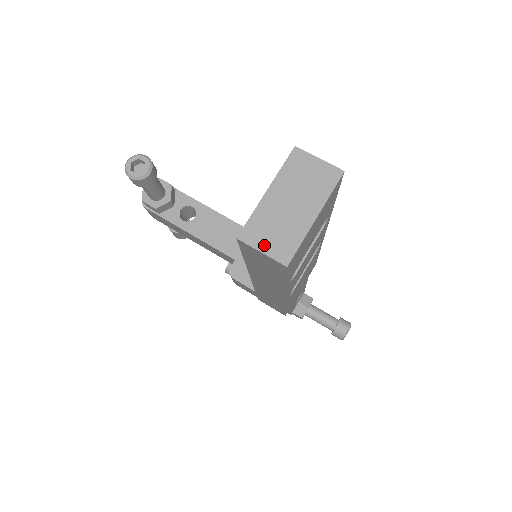
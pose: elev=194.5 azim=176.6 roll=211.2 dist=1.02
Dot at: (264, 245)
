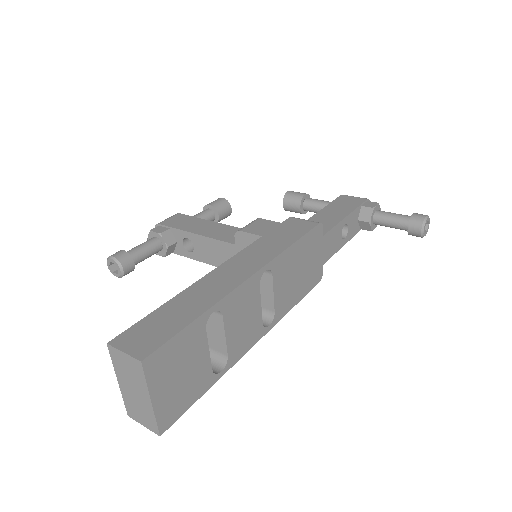
Dot at: (141, 421)
